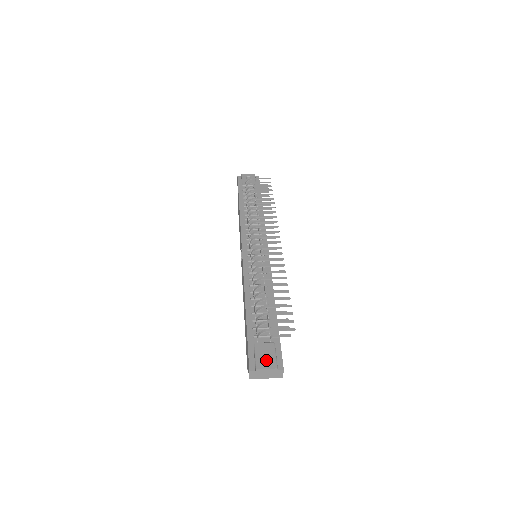
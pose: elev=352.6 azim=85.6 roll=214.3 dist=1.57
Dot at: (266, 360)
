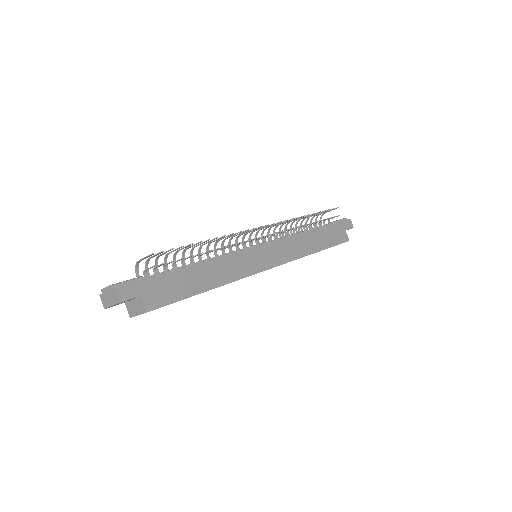
Dot at: occluded
